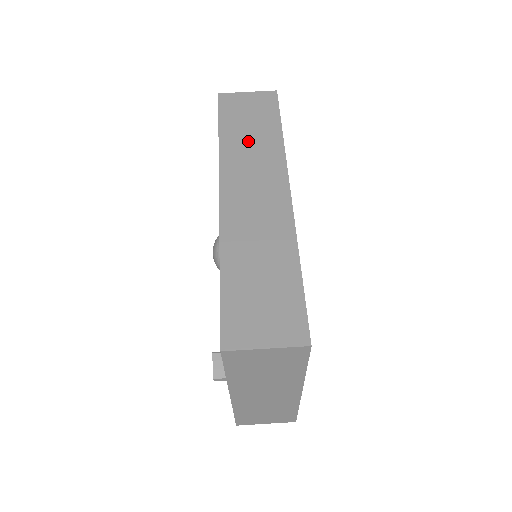
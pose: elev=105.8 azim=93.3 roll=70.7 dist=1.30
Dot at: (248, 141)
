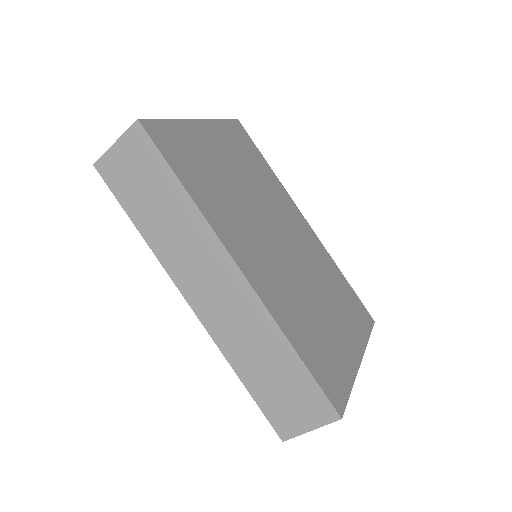
Dot at: (165, 223)
